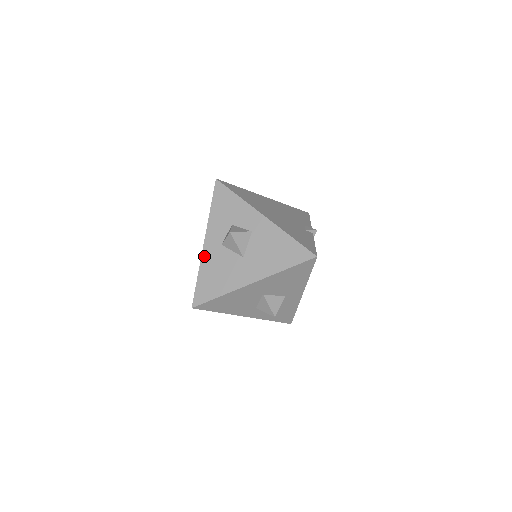
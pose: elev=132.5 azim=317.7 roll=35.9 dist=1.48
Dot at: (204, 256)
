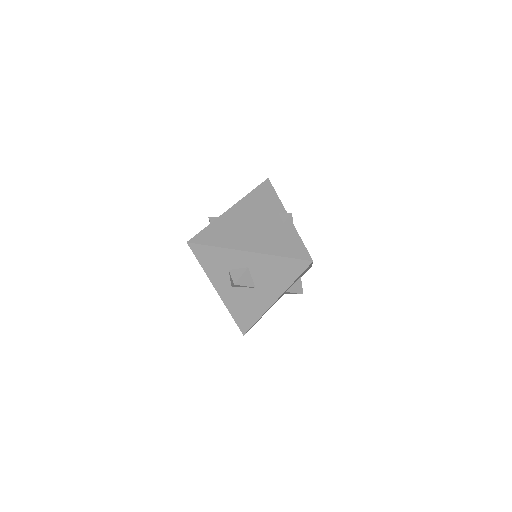
Dot at: (225, 300)
